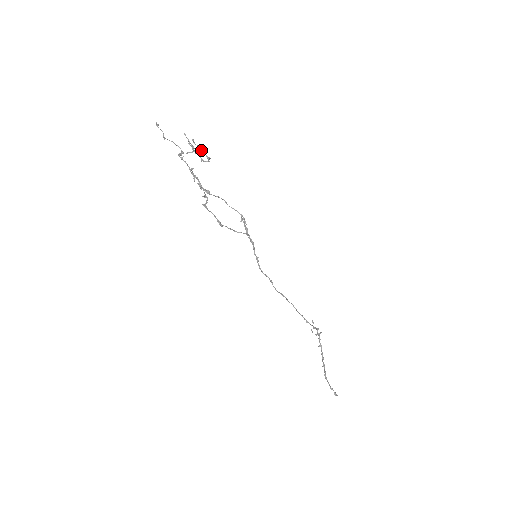
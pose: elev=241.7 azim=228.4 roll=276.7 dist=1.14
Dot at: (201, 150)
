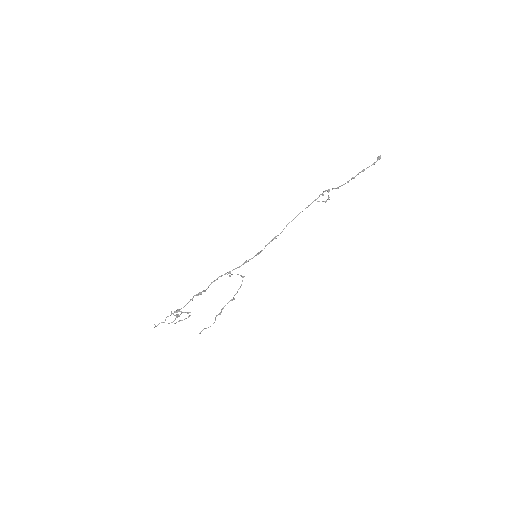
Dot at: occluded
